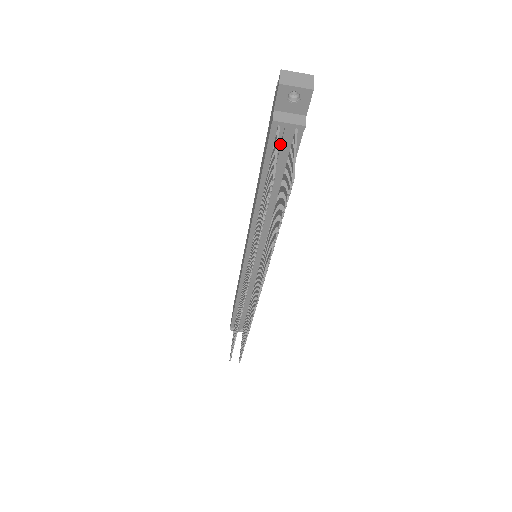
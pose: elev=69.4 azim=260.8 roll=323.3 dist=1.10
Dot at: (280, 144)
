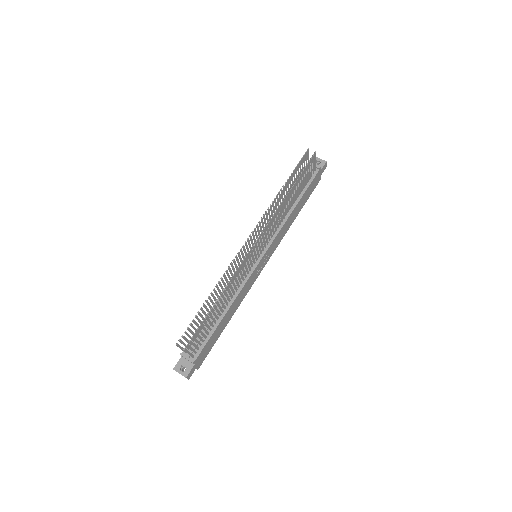
Dot at: occluded
